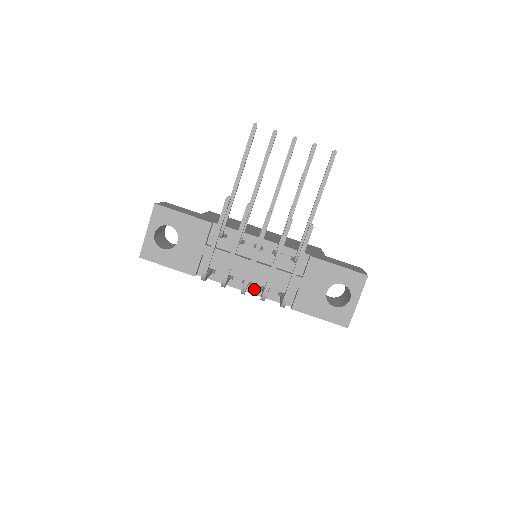
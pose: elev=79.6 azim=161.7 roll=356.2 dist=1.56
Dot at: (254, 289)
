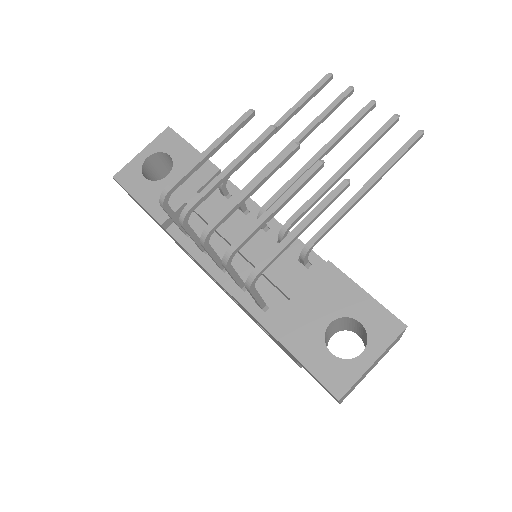
Dot at: (227, 279)
